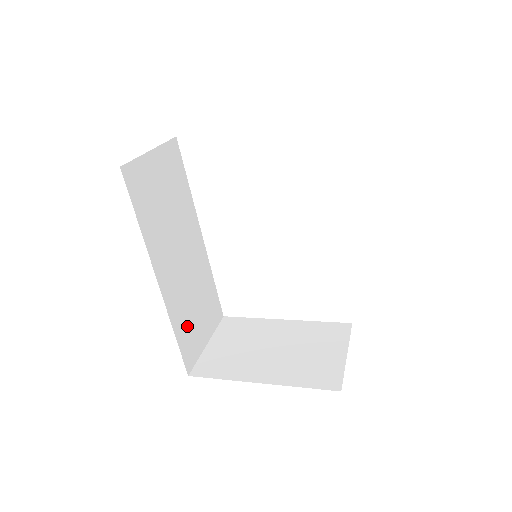
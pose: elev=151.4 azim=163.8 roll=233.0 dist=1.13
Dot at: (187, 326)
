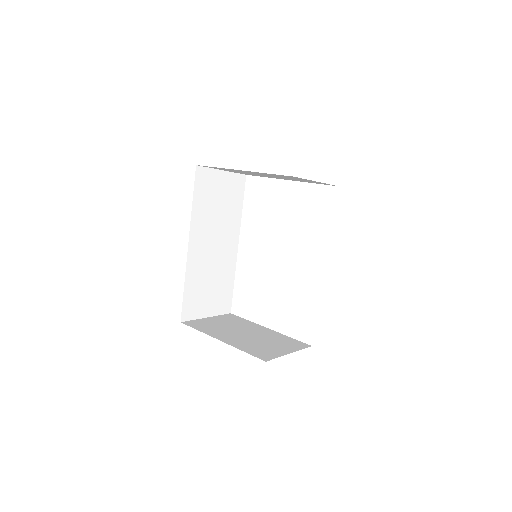
Dot at: (196, 290)
